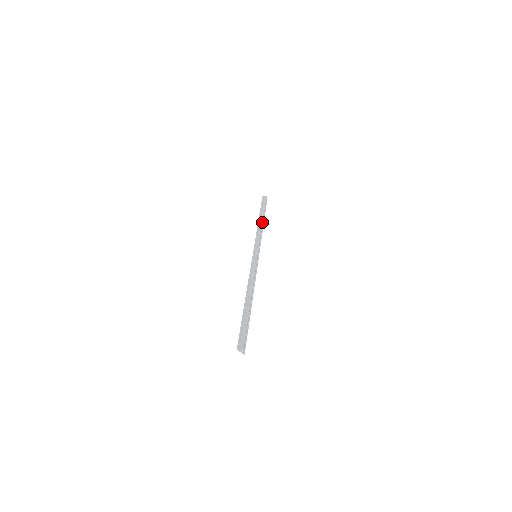
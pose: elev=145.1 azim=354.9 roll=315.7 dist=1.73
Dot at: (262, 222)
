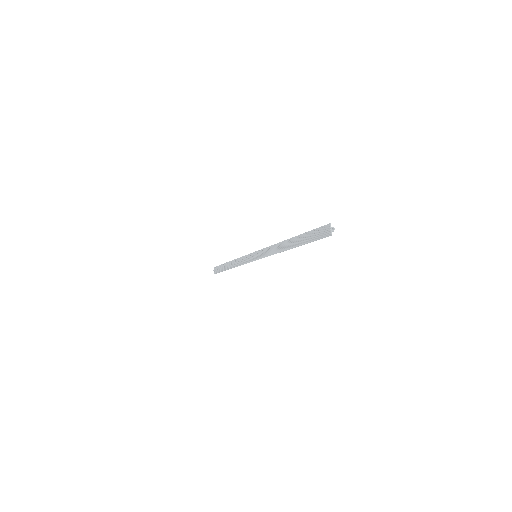
Dot at: occluded
